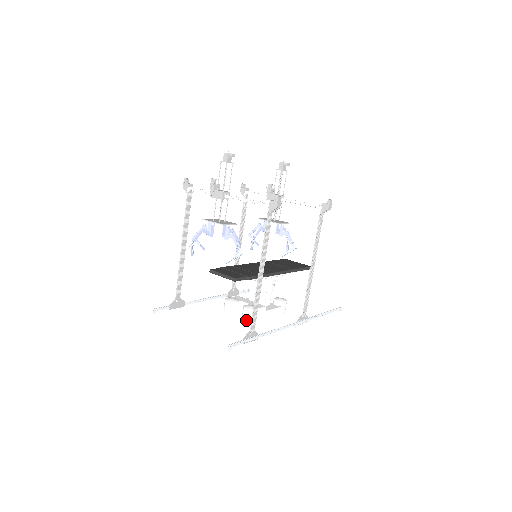
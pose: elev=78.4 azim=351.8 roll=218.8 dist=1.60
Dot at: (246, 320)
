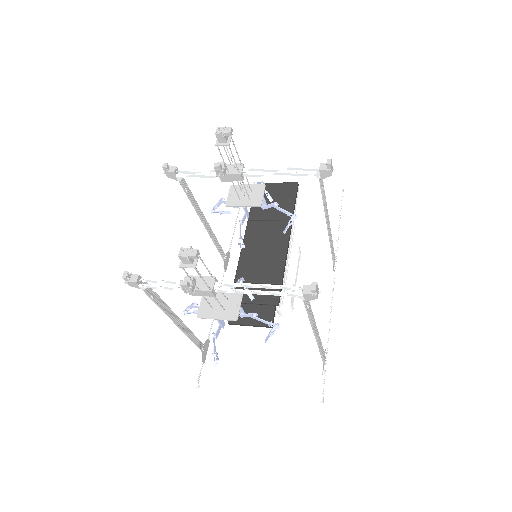
Dot at: (286, 316)
